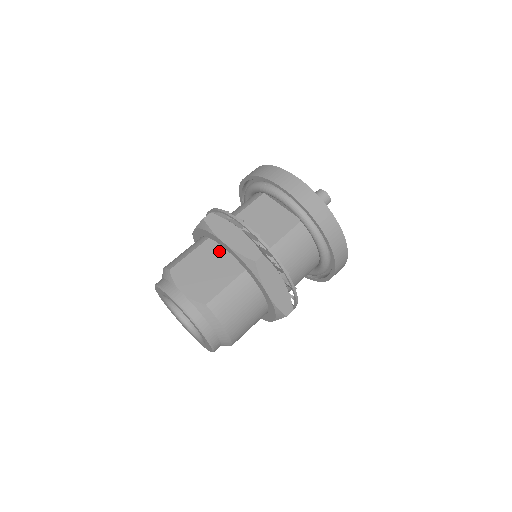
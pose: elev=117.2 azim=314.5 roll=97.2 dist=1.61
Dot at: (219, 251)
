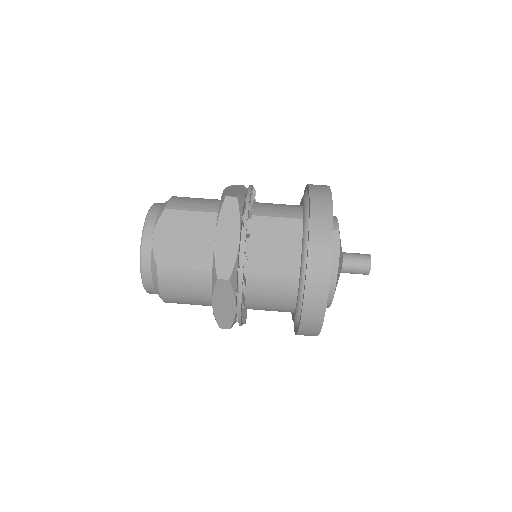
Dot at: (214, 233)
